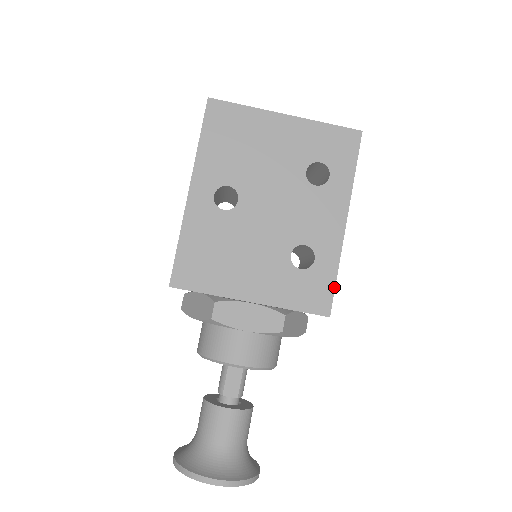
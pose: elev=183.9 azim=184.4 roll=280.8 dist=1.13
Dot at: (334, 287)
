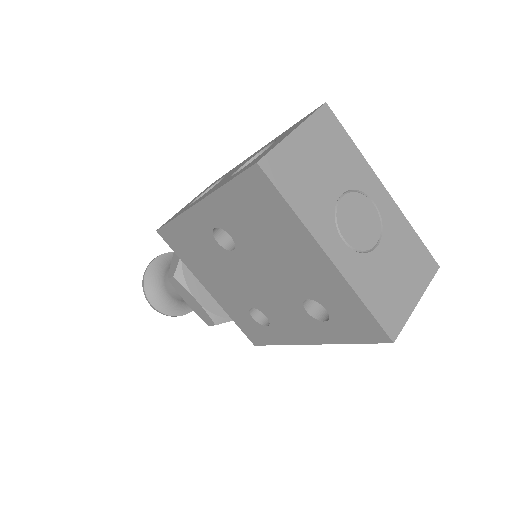
Dot at: occluded
